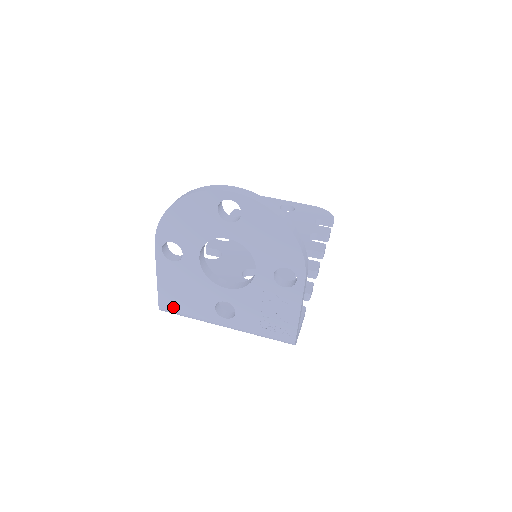
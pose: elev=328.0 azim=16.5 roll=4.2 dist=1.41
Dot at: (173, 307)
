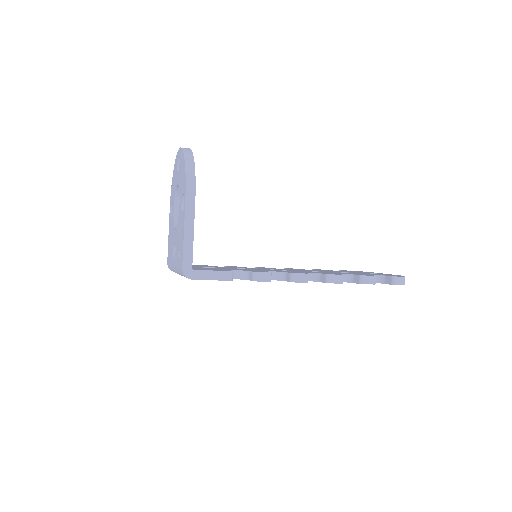
Dot at: occluded
